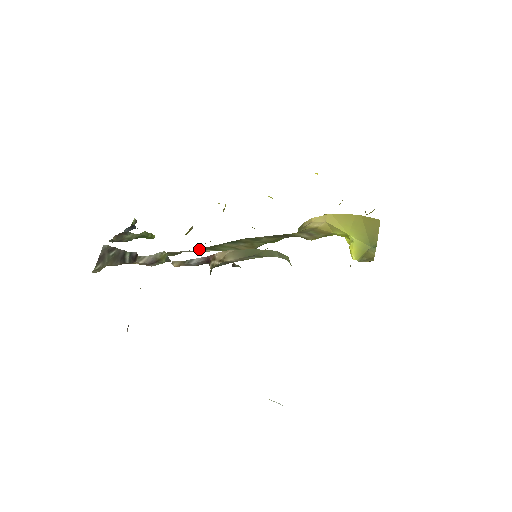
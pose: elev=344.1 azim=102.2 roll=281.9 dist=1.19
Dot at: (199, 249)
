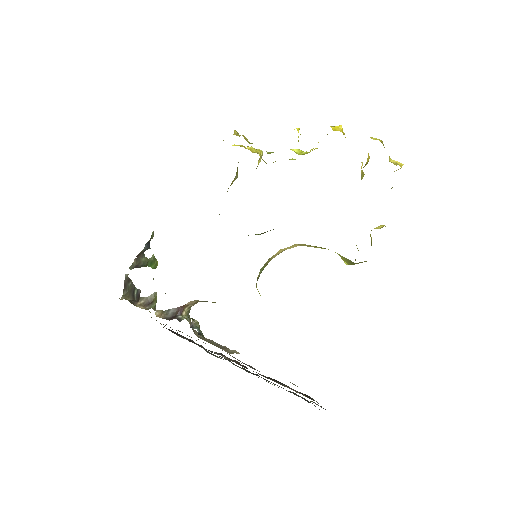
Dot at: occluded
